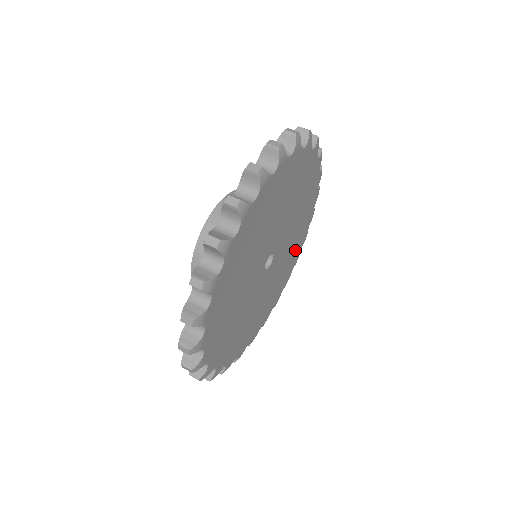
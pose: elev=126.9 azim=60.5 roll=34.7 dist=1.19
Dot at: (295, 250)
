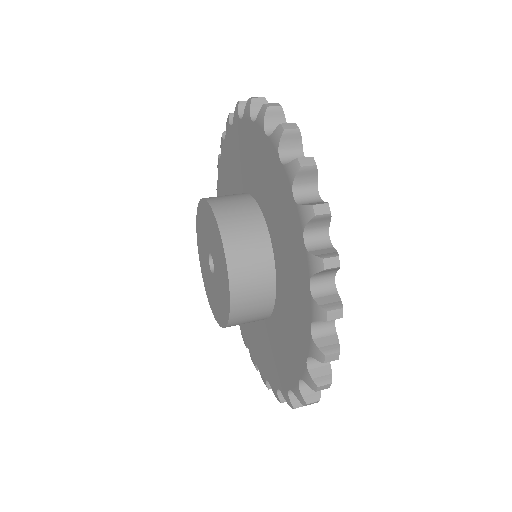
Dot at: occluded
